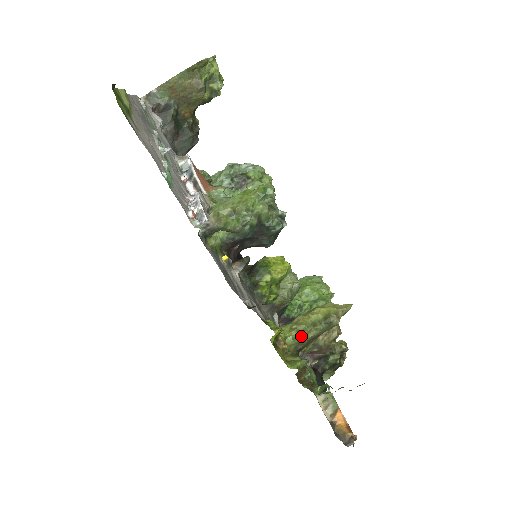
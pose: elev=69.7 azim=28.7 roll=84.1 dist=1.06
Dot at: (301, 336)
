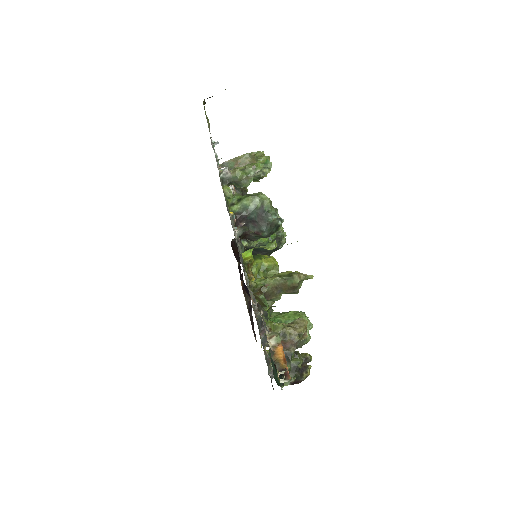
Dot at: (267, 278)
